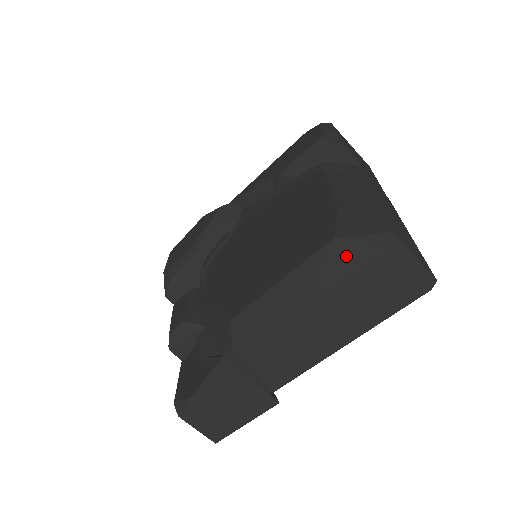
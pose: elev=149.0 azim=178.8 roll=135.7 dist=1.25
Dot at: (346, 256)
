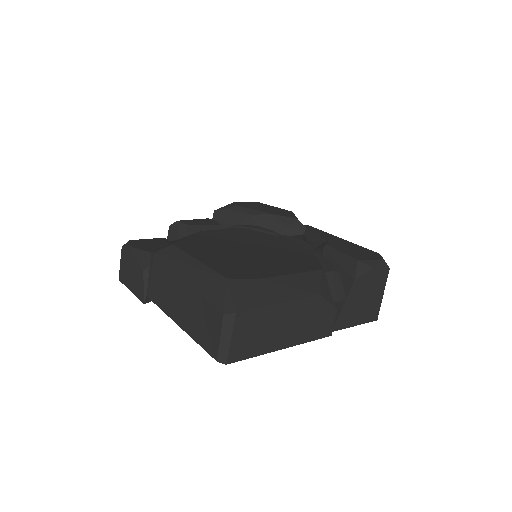
Dot at: (216, 291)
